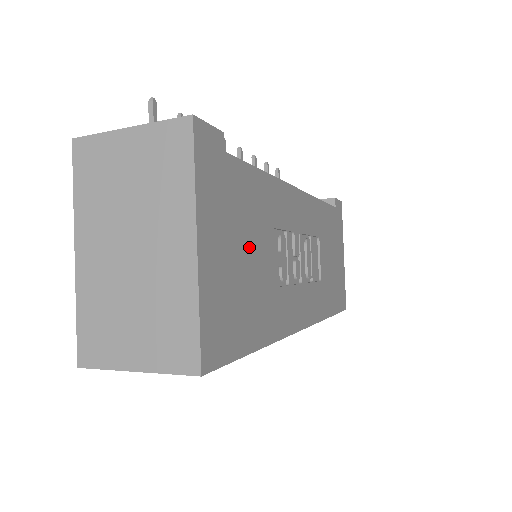
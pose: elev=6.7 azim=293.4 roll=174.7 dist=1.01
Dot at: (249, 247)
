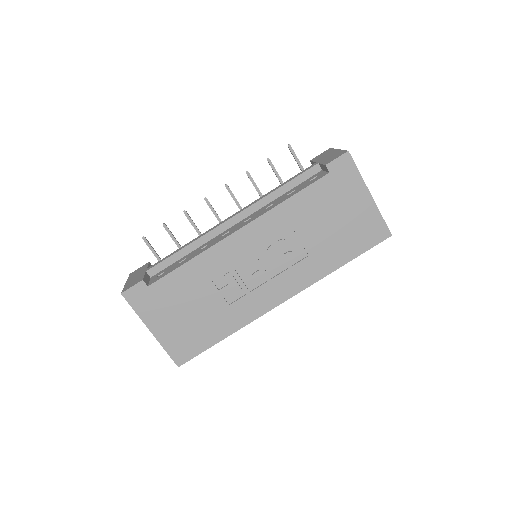
Dot at: (190, 306)
